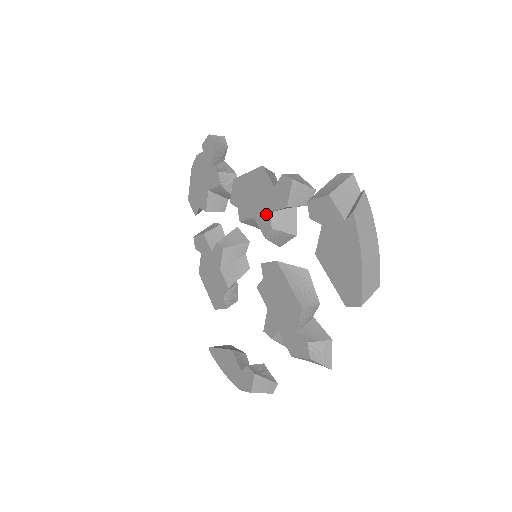
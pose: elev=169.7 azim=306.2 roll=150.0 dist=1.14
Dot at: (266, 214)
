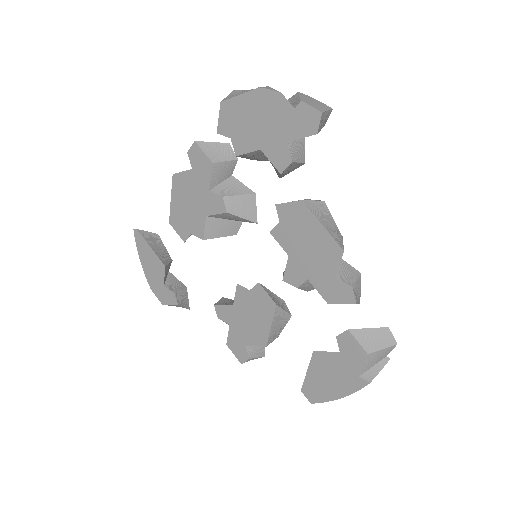
Dot at: (304, 275)
